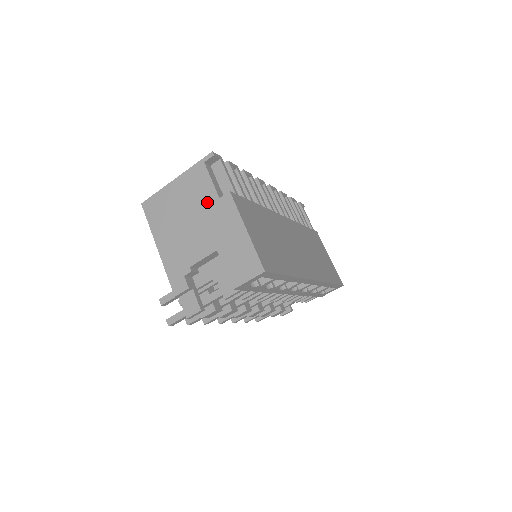
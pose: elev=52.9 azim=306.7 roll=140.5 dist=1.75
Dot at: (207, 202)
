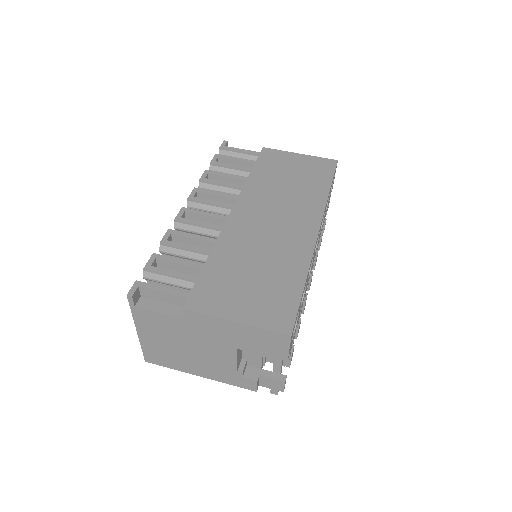
Dot at: (181, 328)
